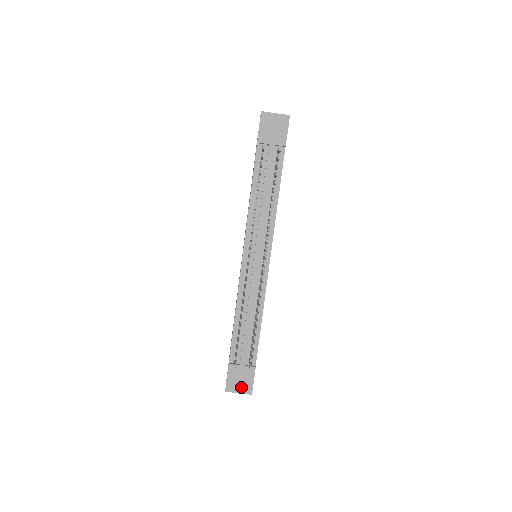
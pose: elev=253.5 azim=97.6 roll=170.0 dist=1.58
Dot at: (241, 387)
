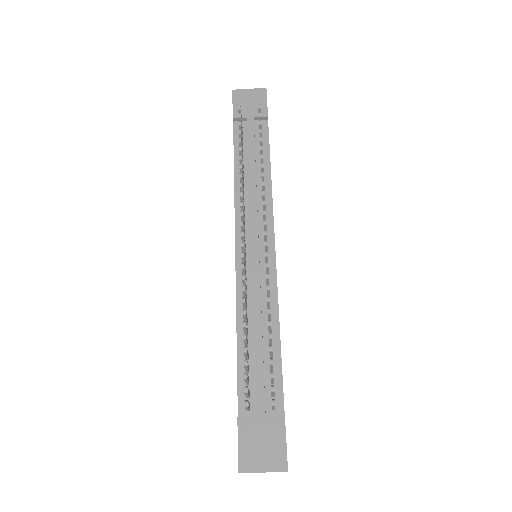
Dot at: (266, 459)
